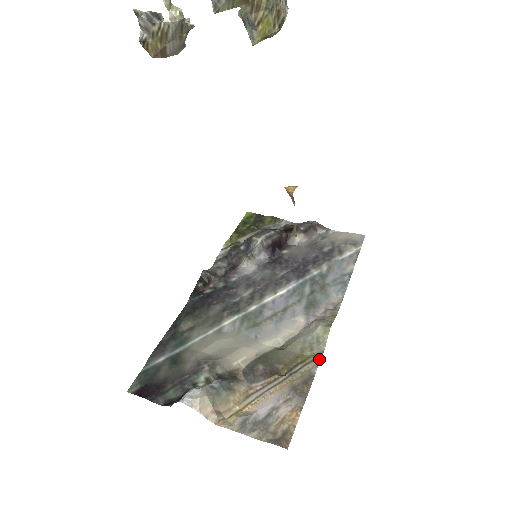
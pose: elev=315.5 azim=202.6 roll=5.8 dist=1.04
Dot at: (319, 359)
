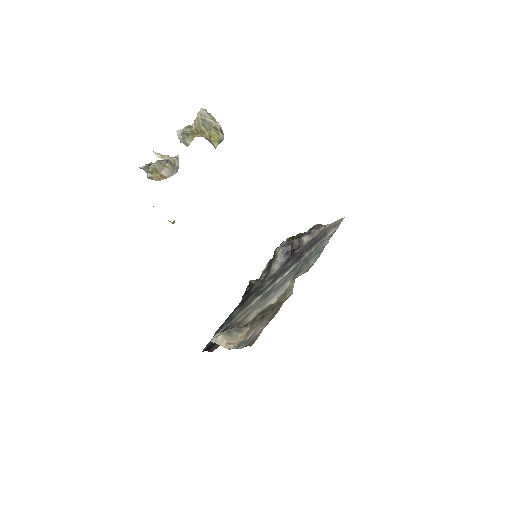
Dot at: occluded
